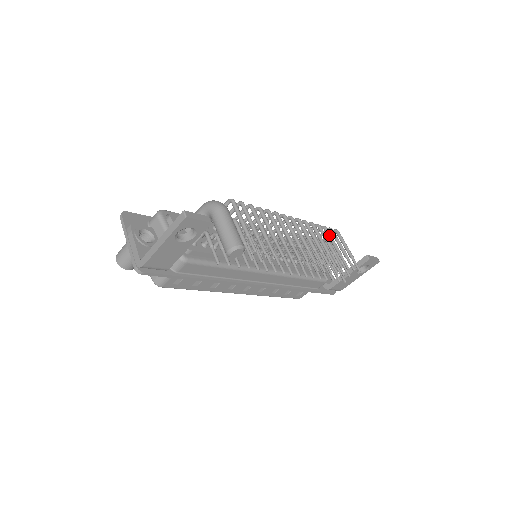
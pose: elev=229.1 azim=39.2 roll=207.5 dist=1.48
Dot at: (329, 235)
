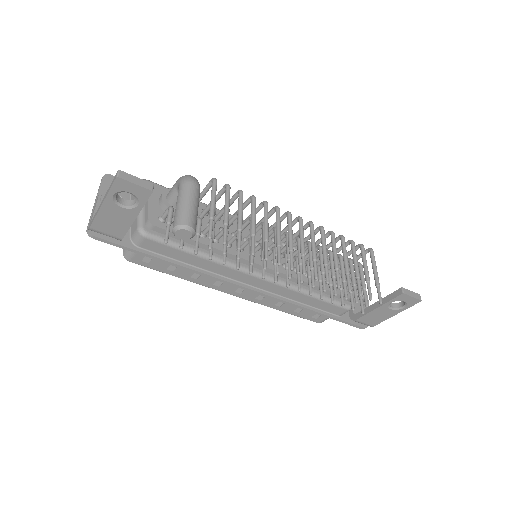
Dot at: (353, 251)
